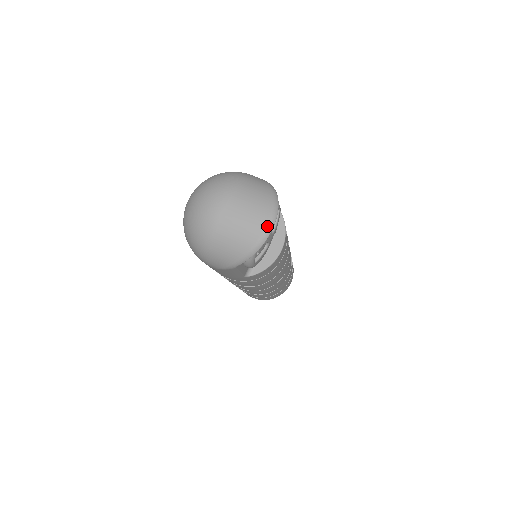
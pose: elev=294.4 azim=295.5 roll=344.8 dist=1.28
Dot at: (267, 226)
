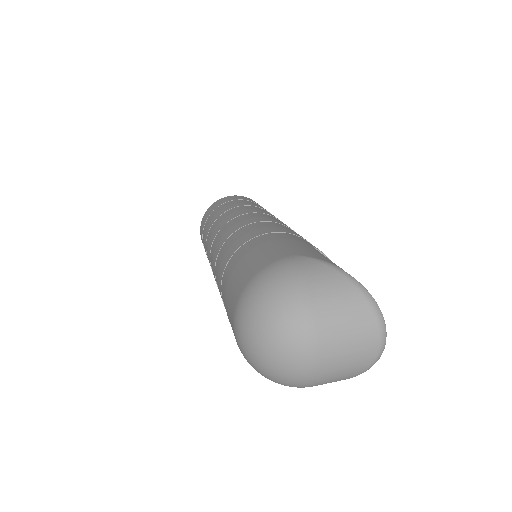
Dot at: (381, 337)
